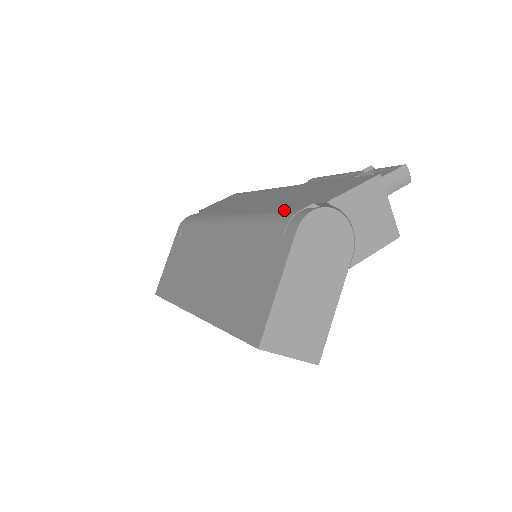
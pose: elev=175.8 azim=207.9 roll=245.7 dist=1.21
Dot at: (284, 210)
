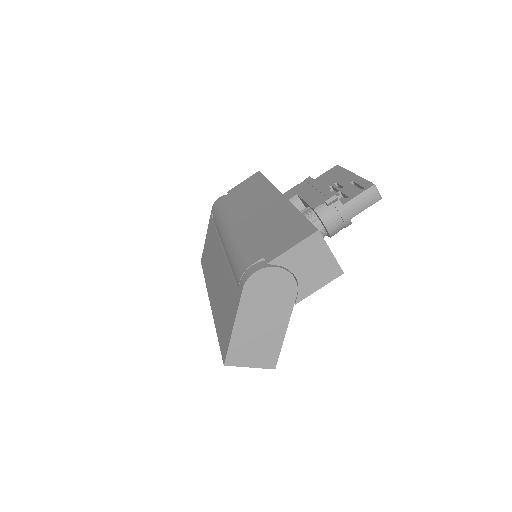
Dot at: (247, 255)
